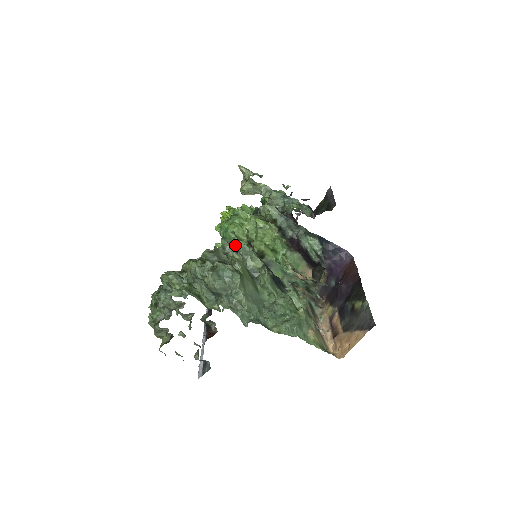
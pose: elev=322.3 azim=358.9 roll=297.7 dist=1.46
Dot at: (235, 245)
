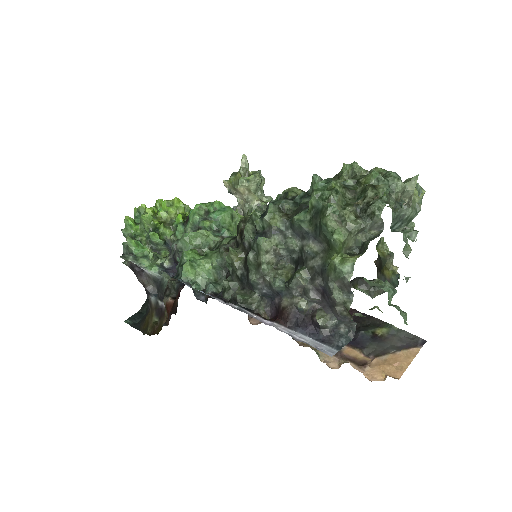
Dot at: occluded
